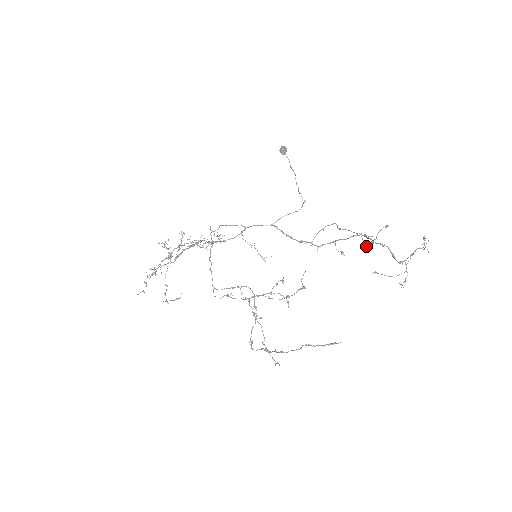
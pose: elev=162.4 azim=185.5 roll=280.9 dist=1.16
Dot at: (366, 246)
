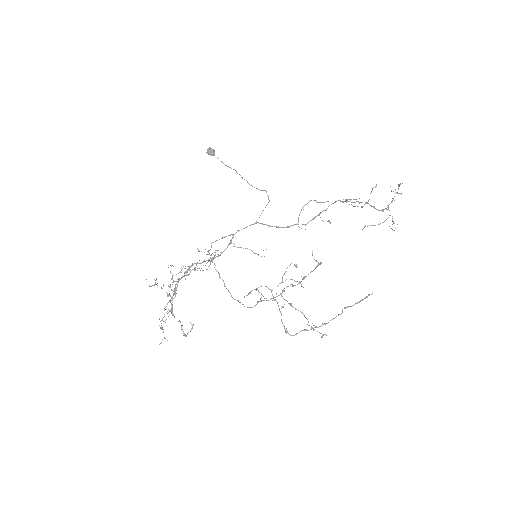
Dot at: occluded
